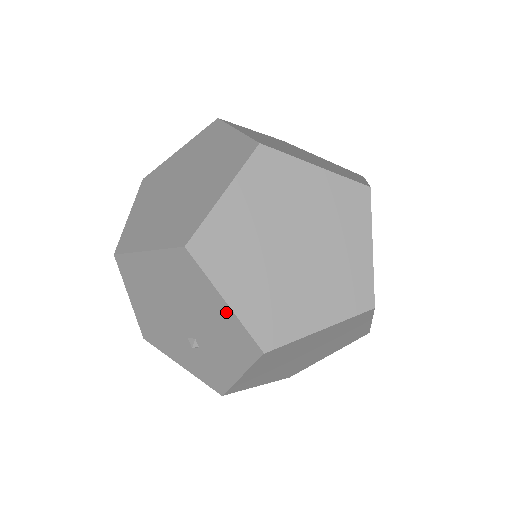
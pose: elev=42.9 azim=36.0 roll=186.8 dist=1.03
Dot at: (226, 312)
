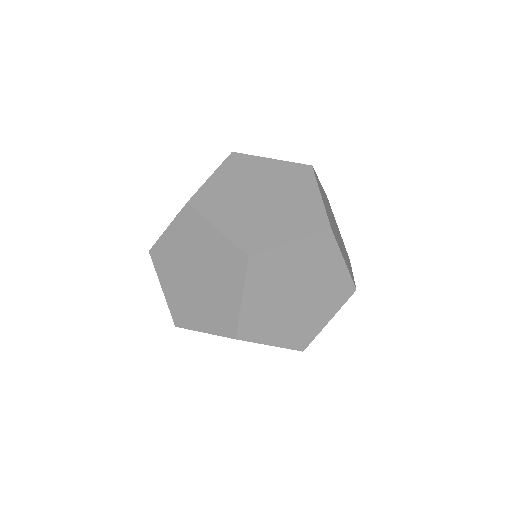
Dot at: occluded
